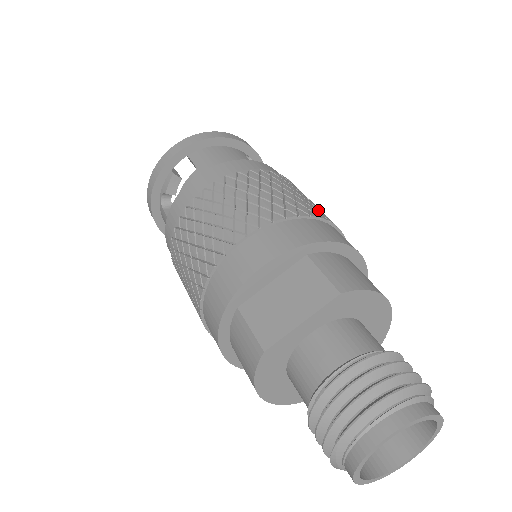
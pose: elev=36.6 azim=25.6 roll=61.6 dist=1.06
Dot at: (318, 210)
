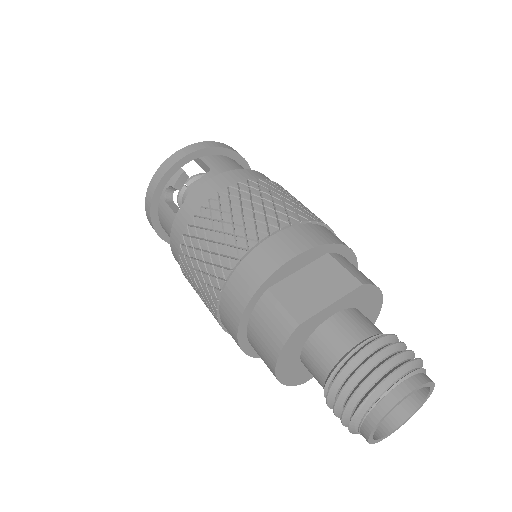
Dot at: occluded
